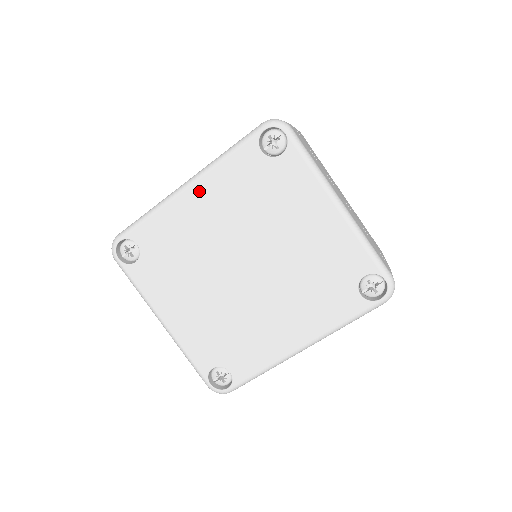
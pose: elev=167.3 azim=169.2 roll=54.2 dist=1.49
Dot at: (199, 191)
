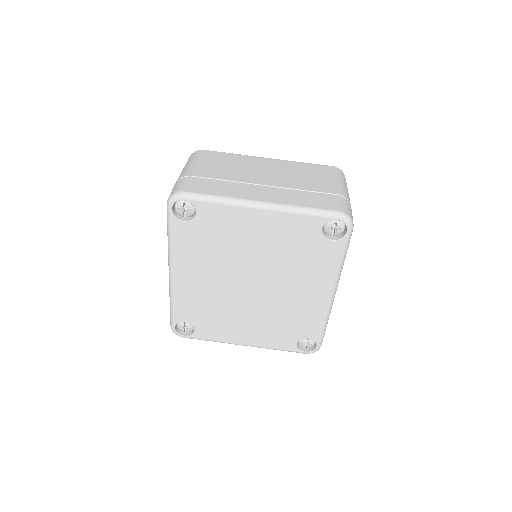
Dot at: (180, 271)
